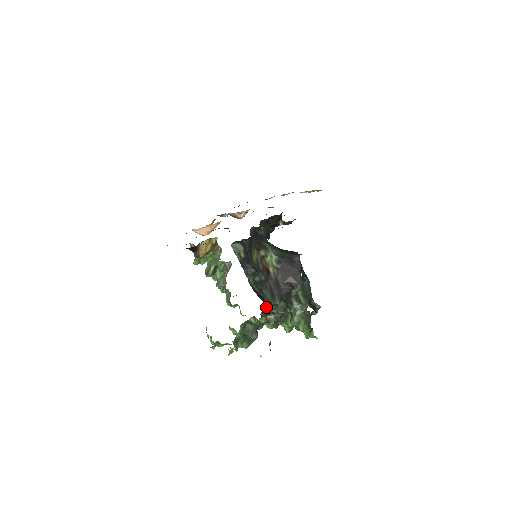
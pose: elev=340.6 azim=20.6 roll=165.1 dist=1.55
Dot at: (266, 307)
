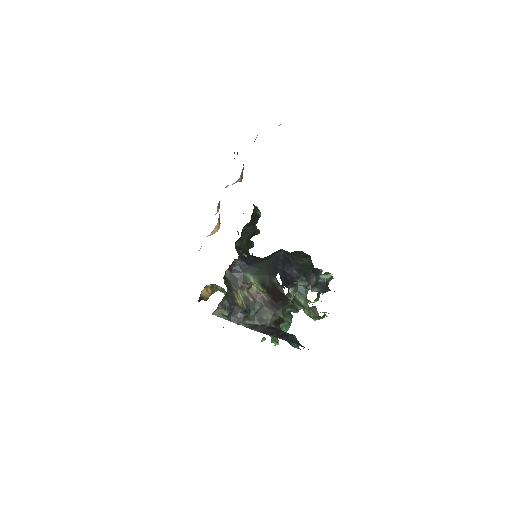
Dot at: occluded
